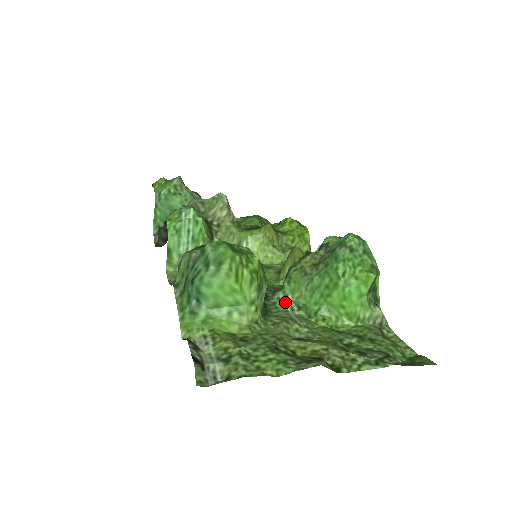
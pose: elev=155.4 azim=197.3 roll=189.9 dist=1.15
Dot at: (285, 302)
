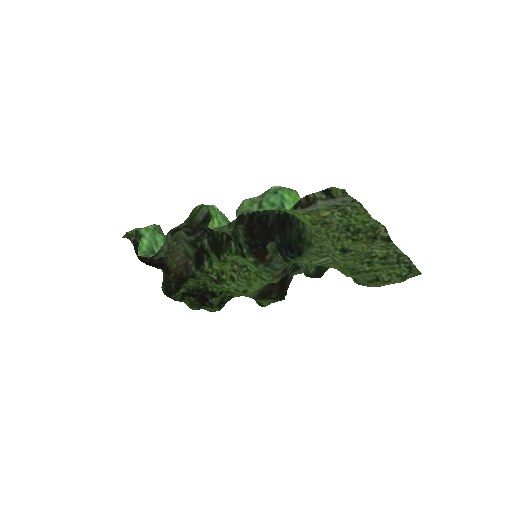
Dot at: (303, 263)
